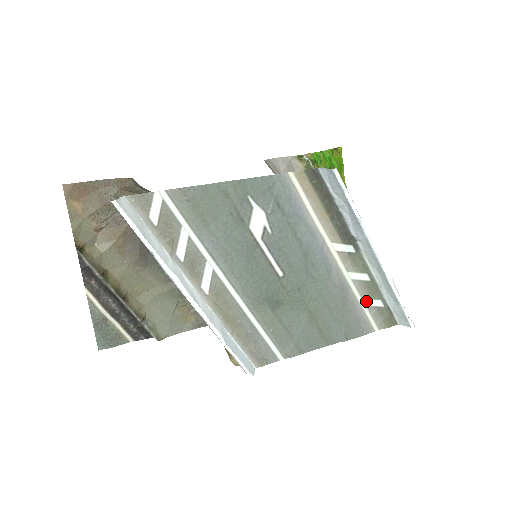
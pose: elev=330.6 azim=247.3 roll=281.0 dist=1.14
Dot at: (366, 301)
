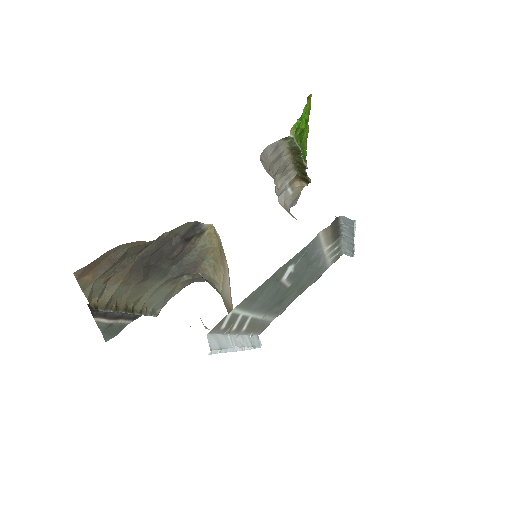
Dot at: (331, 258)
